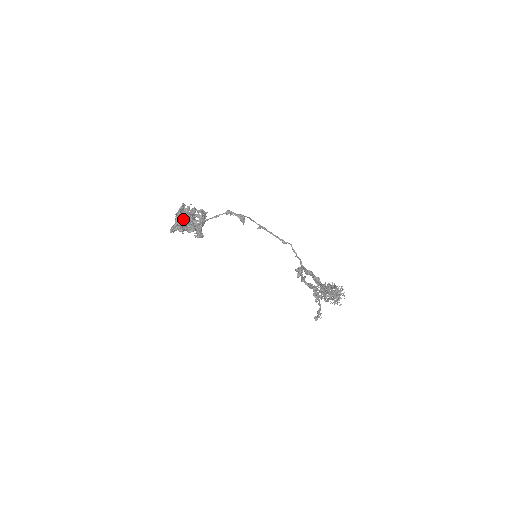
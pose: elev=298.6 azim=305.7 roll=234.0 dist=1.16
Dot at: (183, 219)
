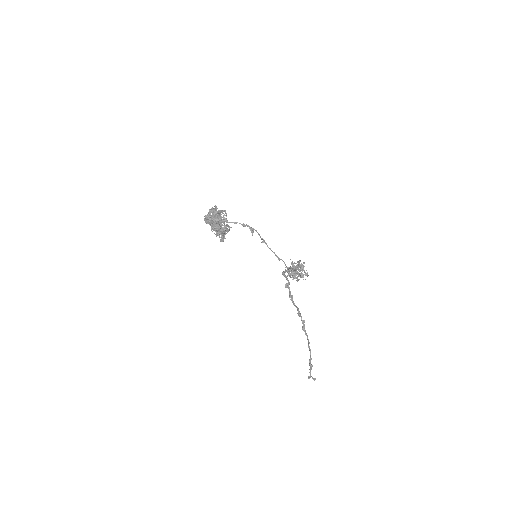
Dot at: (213, 212)
